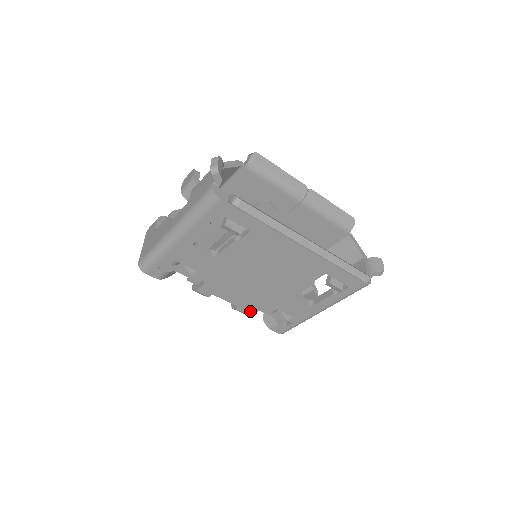
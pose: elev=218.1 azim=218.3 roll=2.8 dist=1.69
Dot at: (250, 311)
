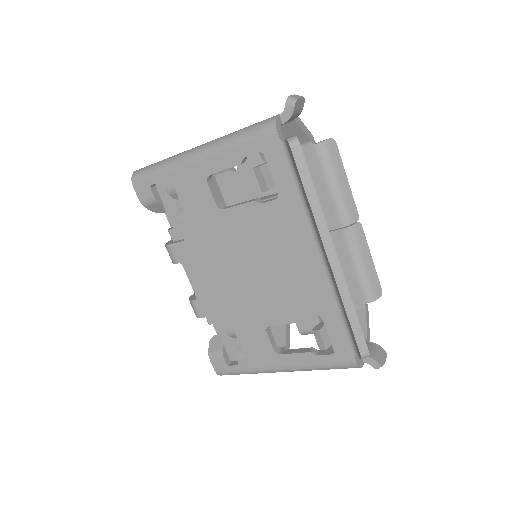
Dot at: (205, 315)
